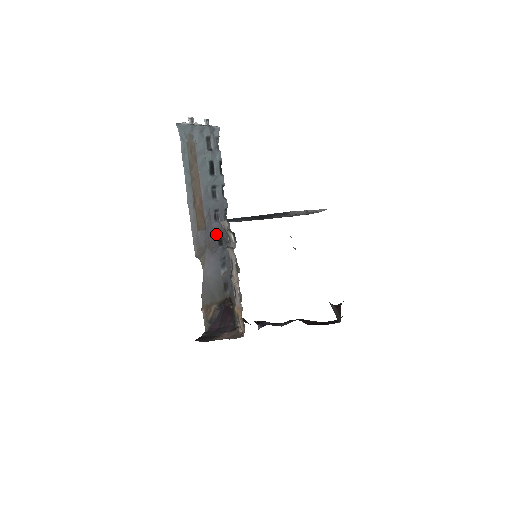
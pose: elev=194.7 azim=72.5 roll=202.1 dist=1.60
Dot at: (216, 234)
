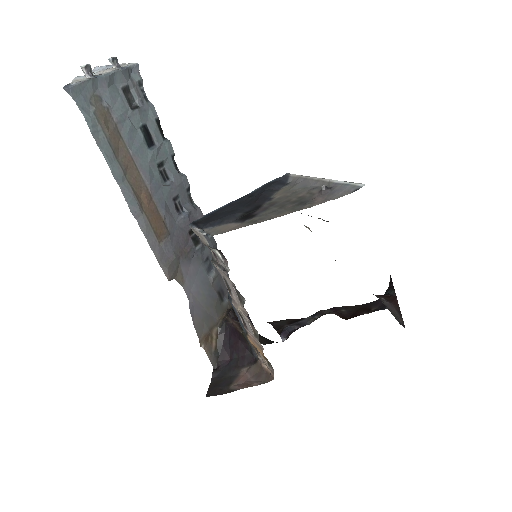
Dot at: (186, 232)
